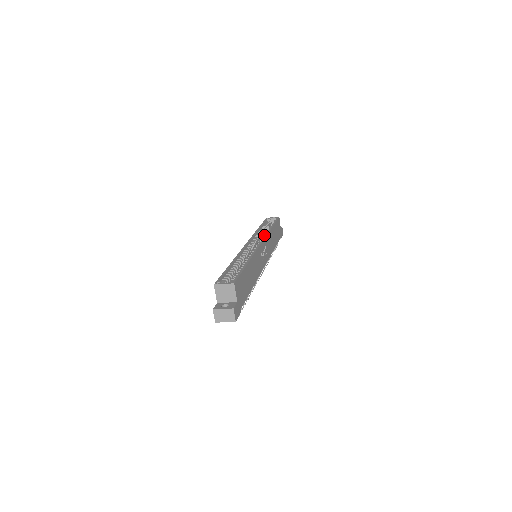
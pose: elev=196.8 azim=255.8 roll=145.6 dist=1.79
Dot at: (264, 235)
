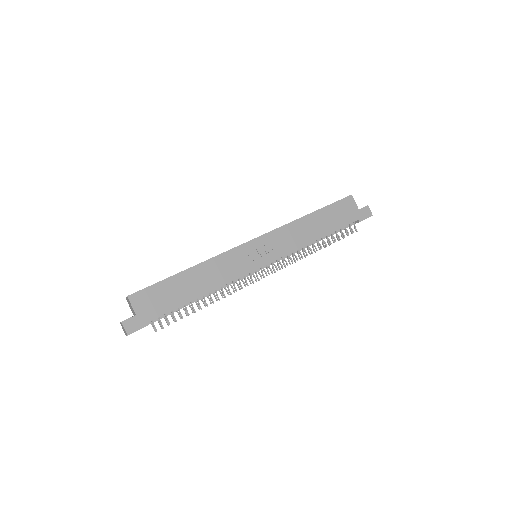
Dot at: (282, 228)
